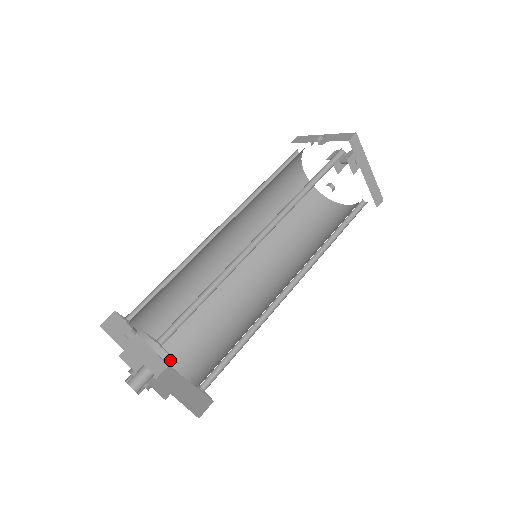
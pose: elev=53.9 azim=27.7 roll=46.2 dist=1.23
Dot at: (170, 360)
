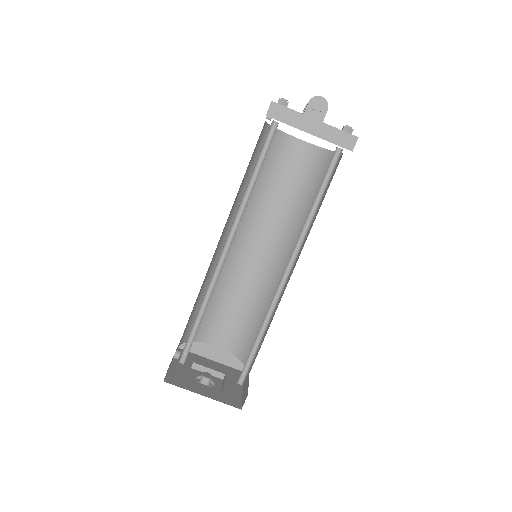
Dot at: (240, 357)
